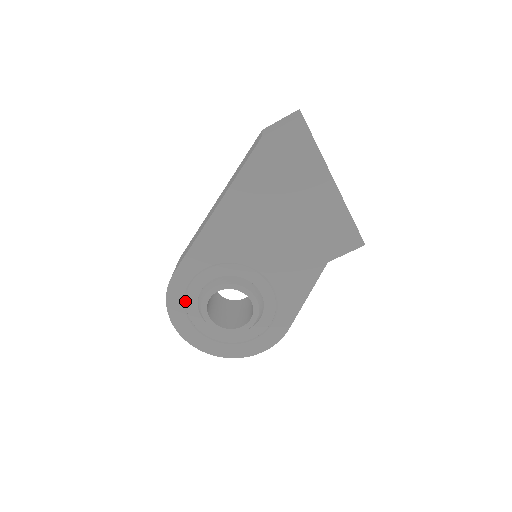
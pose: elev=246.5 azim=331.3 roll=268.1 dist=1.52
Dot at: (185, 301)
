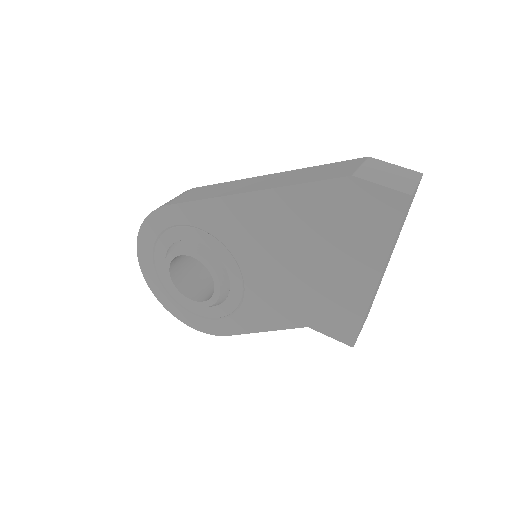
Dot at: (161, 234)
